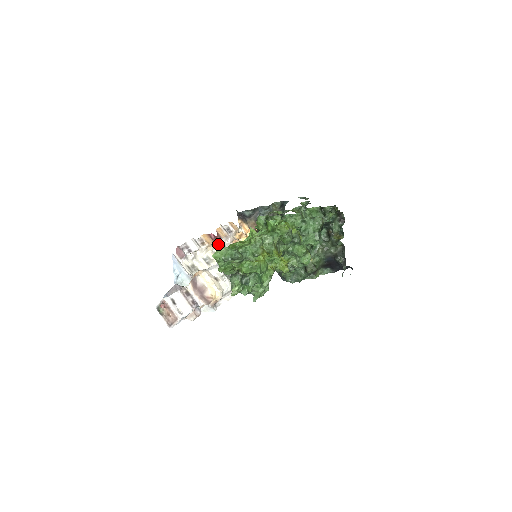
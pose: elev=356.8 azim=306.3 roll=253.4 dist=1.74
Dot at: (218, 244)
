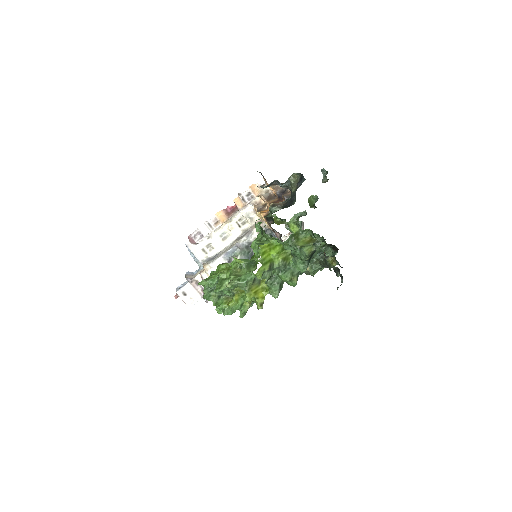
Dot at: (237, 214)
